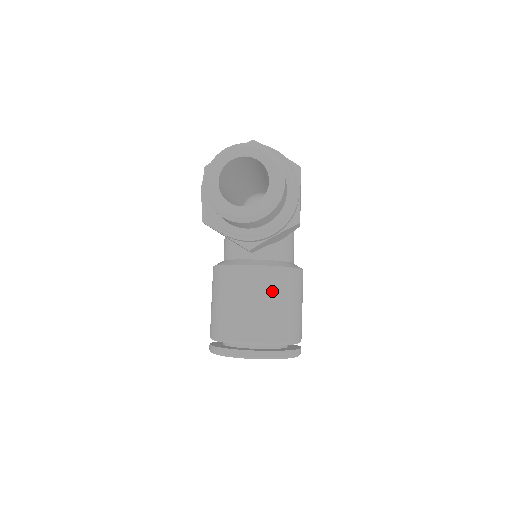
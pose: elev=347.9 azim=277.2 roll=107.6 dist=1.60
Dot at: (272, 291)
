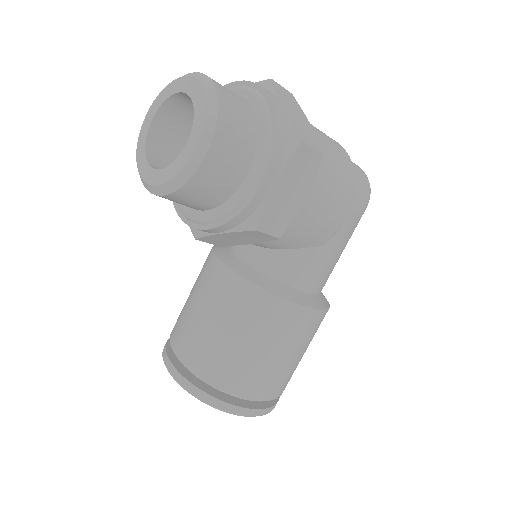
Dot at: (228, 311)
